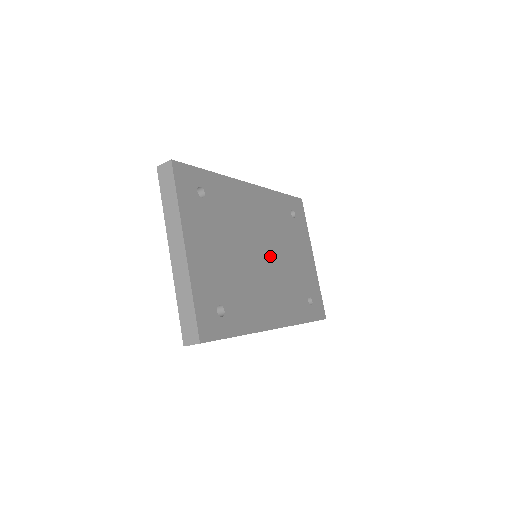
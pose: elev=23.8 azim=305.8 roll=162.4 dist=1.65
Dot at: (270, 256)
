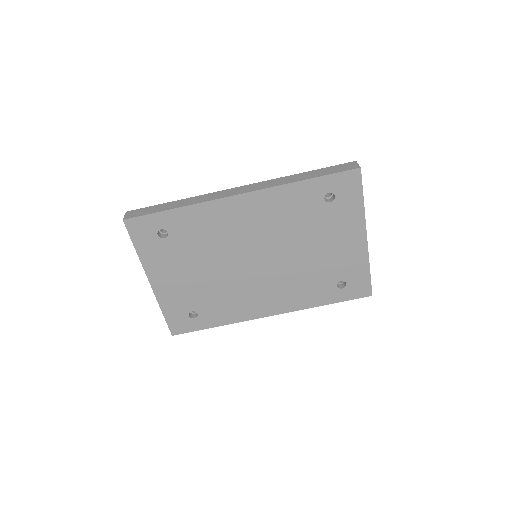
Dot at: (269, 259)
